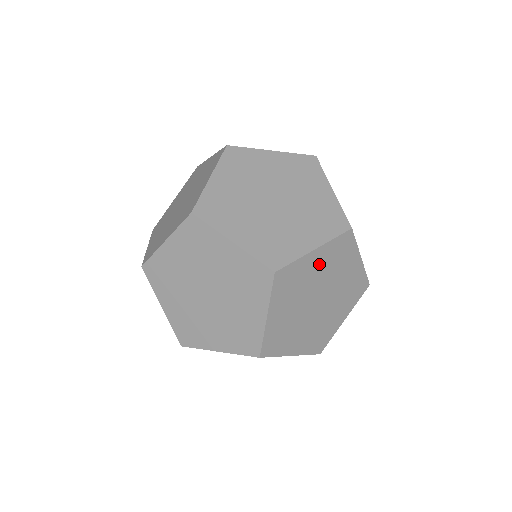
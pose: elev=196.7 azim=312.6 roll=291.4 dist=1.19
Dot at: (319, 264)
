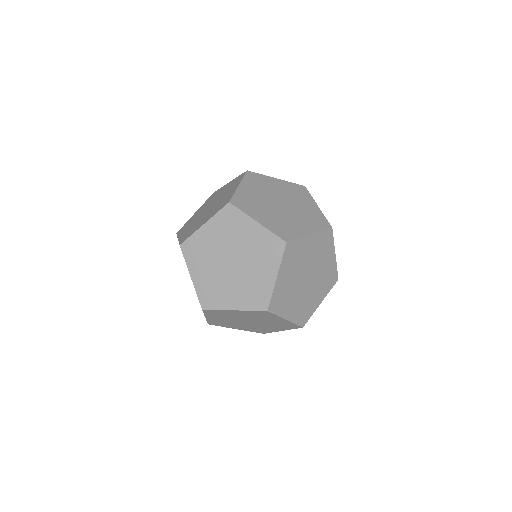
Dot at: occluded
